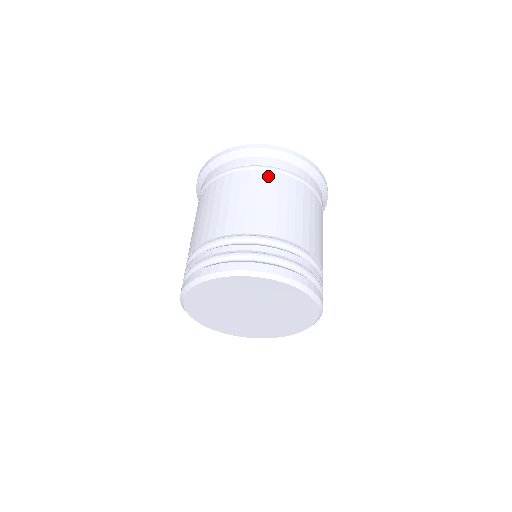
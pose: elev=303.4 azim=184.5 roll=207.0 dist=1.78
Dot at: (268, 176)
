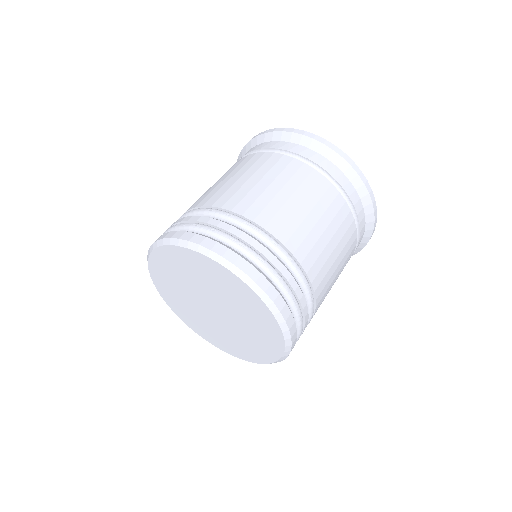
Dot at: (308, 172)
